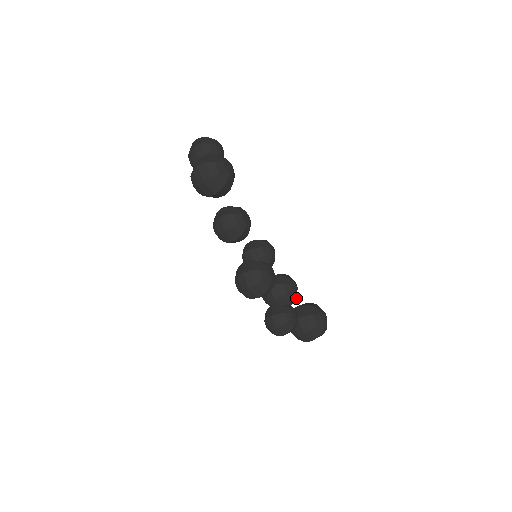
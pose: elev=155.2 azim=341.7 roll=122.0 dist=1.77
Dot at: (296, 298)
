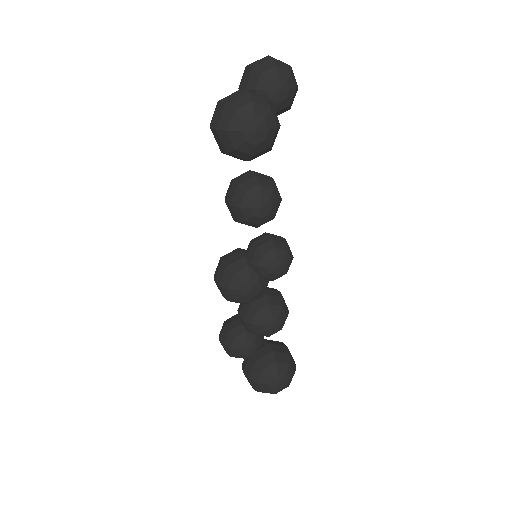
Dot at: (269, 336)
